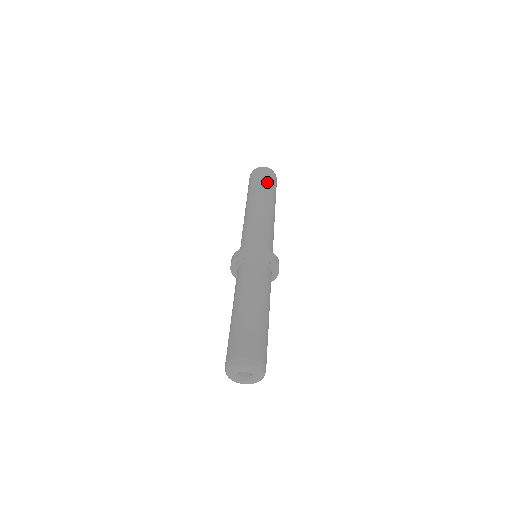
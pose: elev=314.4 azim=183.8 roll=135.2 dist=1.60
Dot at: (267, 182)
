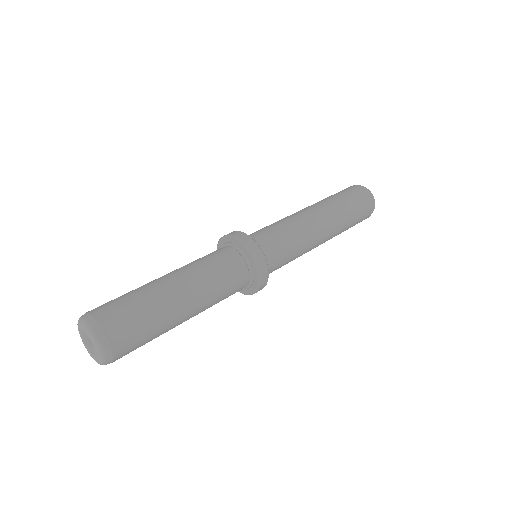
Dot at: (343, 195)
